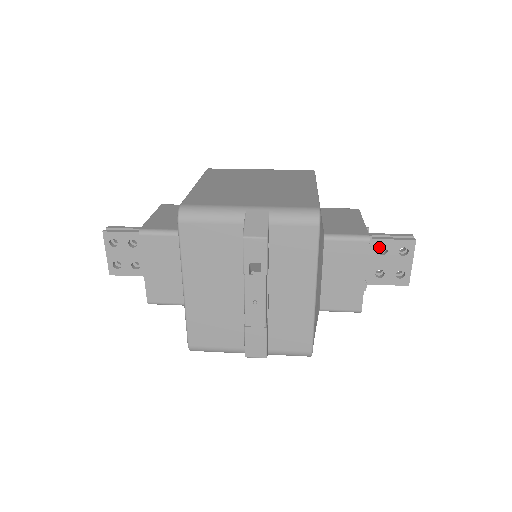
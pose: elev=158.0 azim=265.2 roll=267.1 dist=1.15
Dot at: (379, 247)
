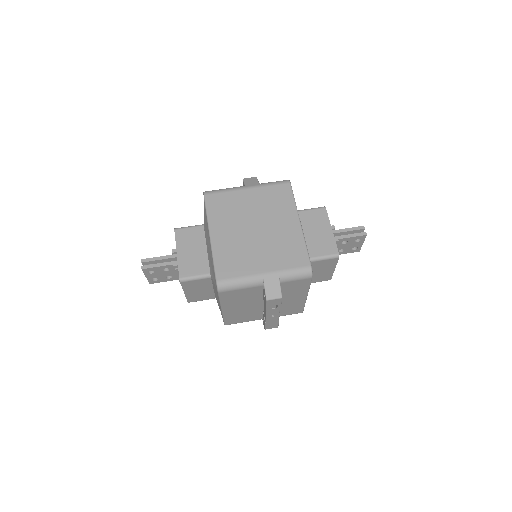
Dot at: (342, 241)
